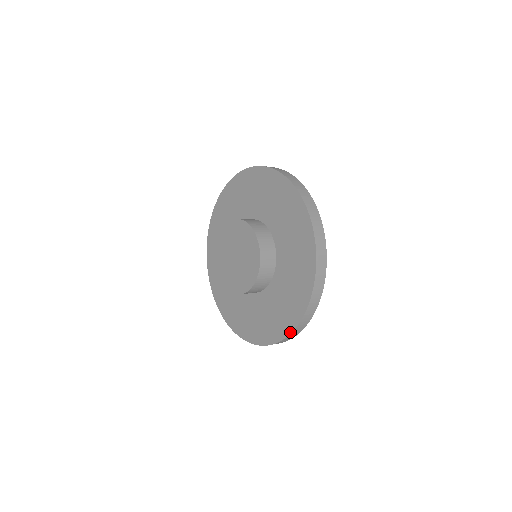
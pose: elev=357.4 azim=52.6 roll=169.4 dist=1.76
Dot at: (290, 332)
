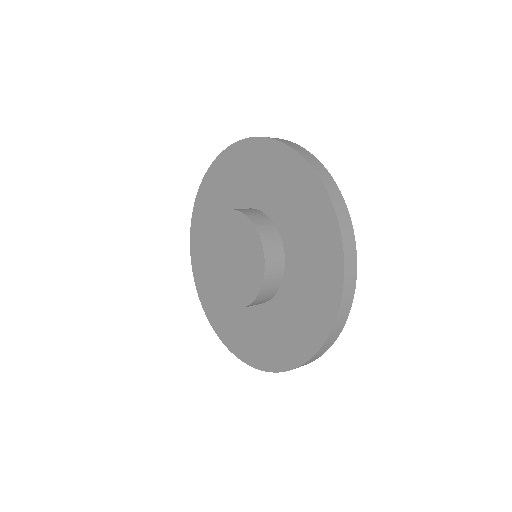
Dot at: (327, 335)
